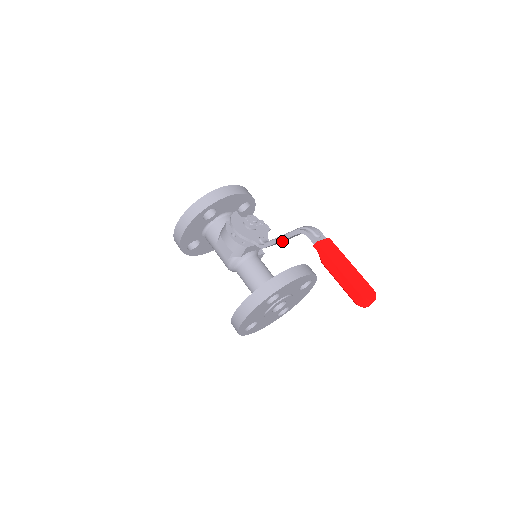
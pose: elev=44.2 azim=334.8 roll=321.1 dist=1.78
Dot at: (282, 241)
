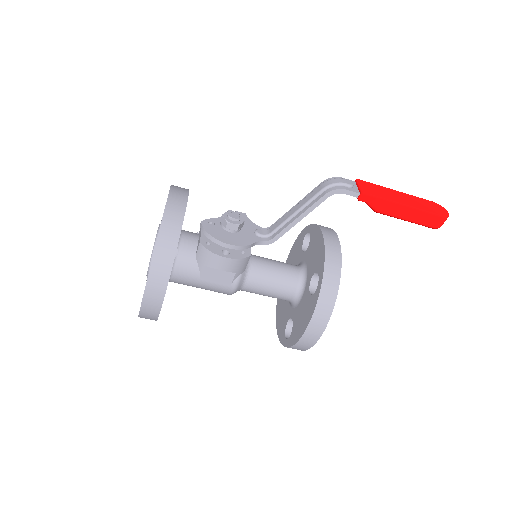
Dot at: occluded
